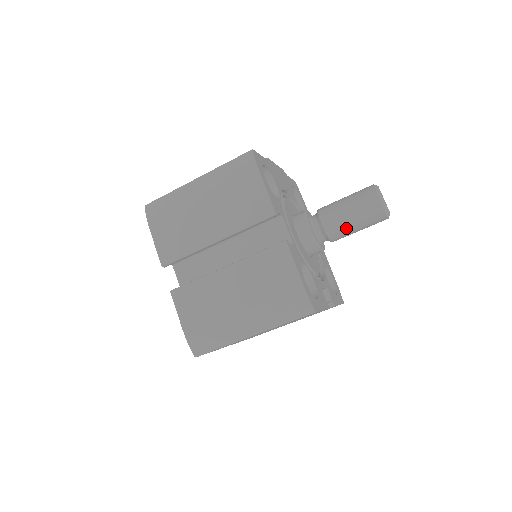
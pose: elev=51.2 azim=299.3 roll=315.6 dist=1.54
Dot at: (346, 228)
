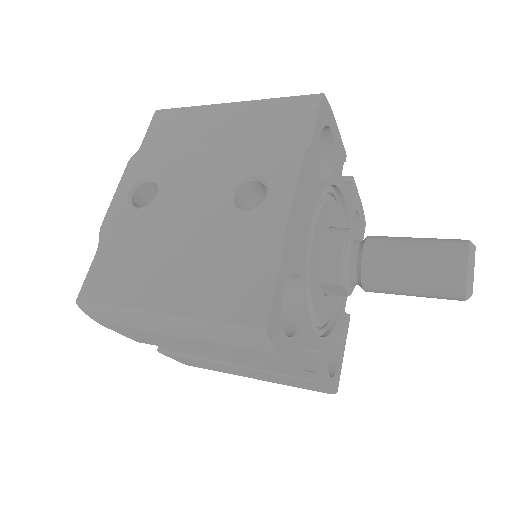
Dot at: occluded
